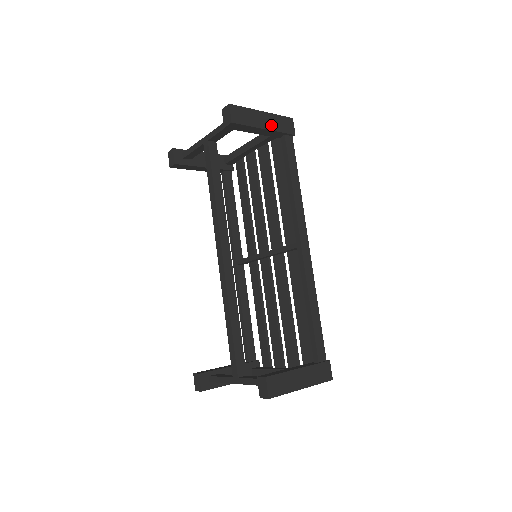
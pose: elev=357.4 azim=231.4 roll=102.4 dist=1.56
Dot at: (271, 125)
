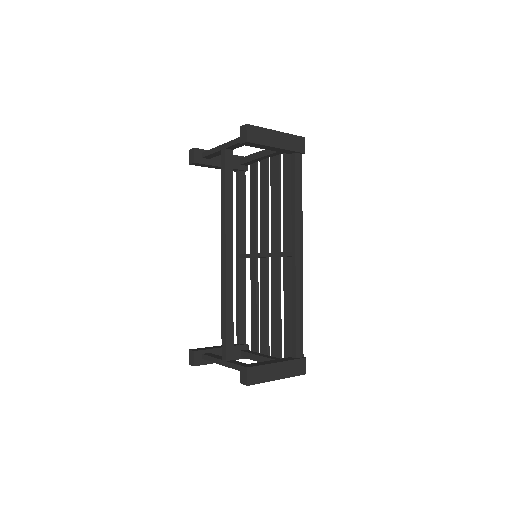
Dot at: (283, 144)
